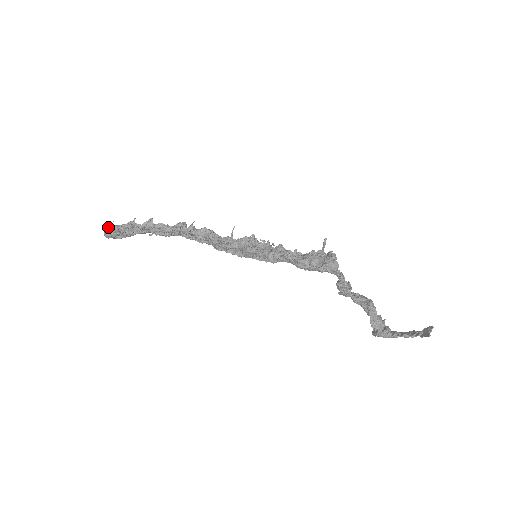
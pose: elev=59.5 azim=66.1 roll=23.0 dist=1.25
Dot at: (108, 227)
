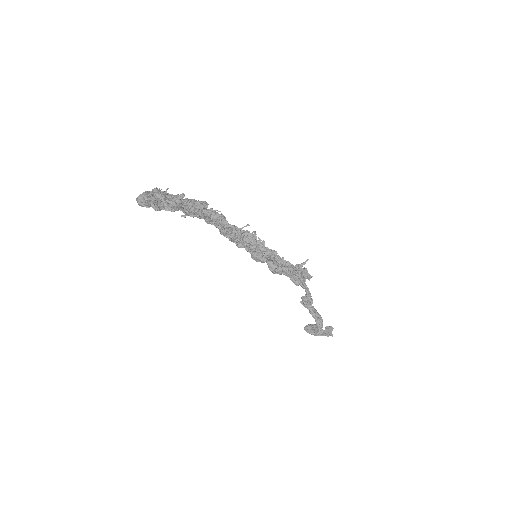
Dot at: (148, 199)
